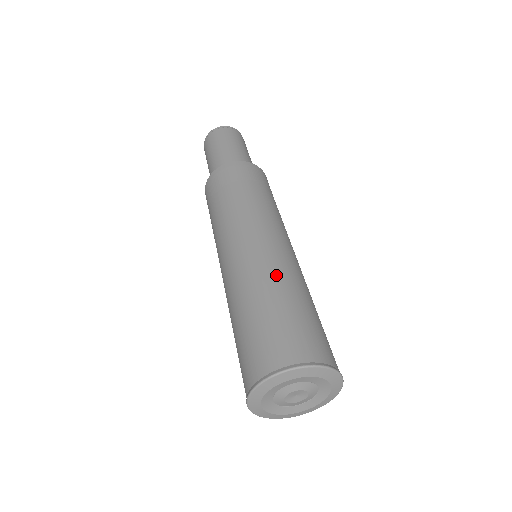
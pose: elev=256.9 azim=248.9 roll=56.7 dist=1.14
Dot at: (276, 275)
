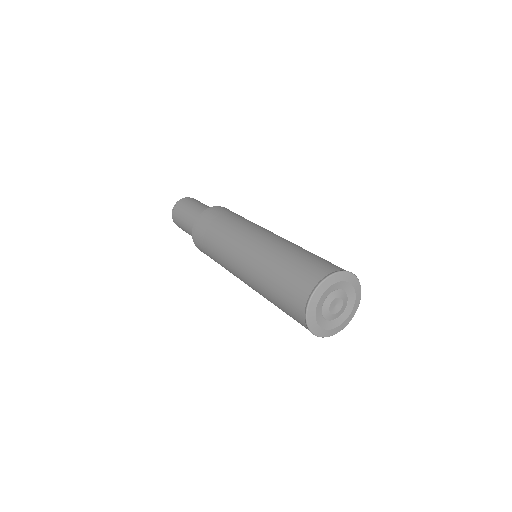
Dot at: (280, 246)
